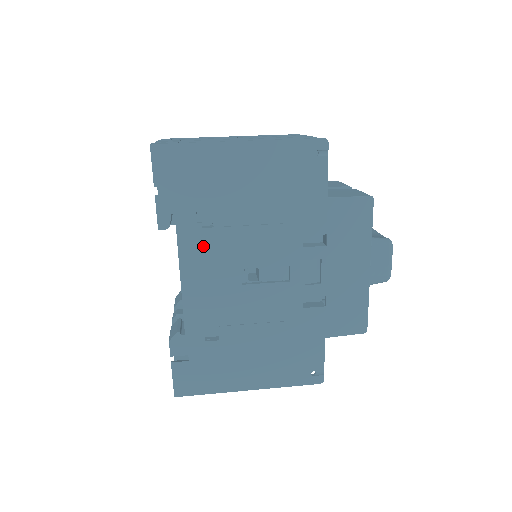
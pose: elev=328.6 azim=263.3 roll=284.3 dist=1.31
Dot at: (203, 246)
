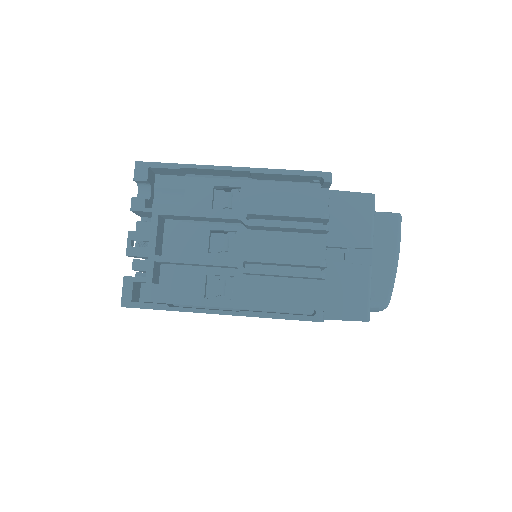
Dot at: occluded
